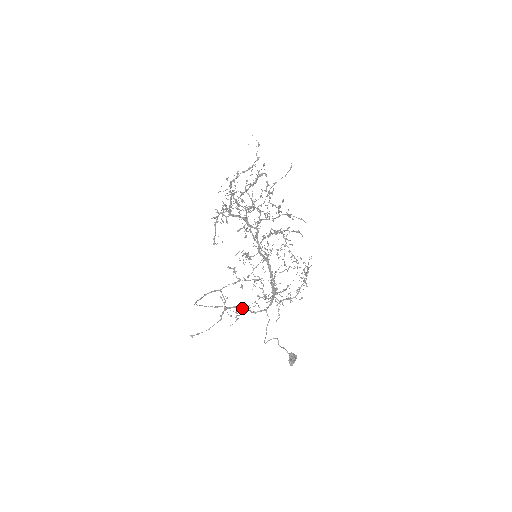
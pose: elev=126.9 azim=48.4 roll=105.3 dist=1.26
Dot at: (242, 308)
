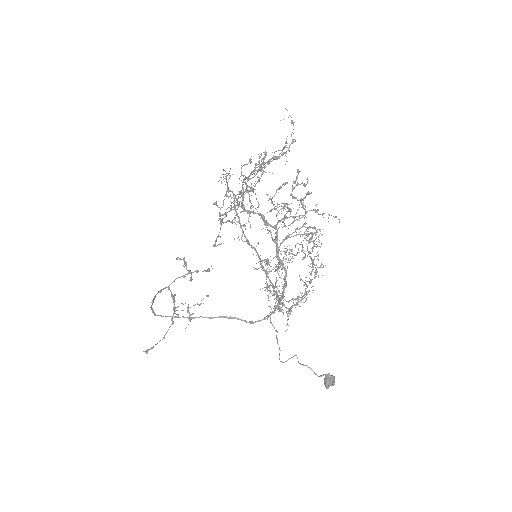
Dot at: (232, 318)
